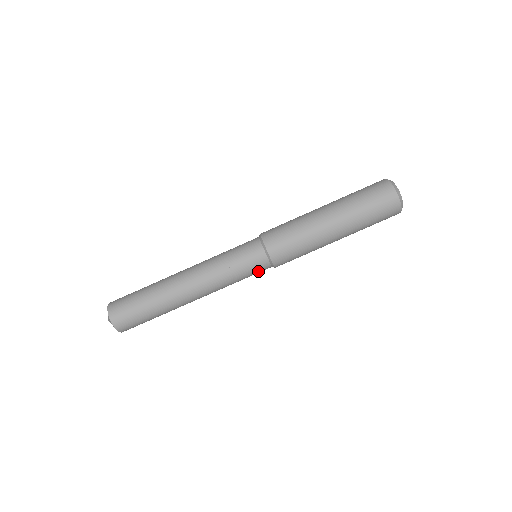
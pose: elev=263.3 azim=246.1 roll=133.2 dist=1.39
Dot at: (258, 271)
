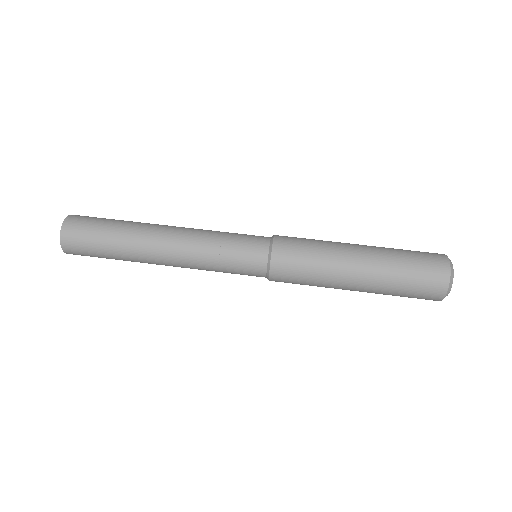
Dot at: (250, 251)
